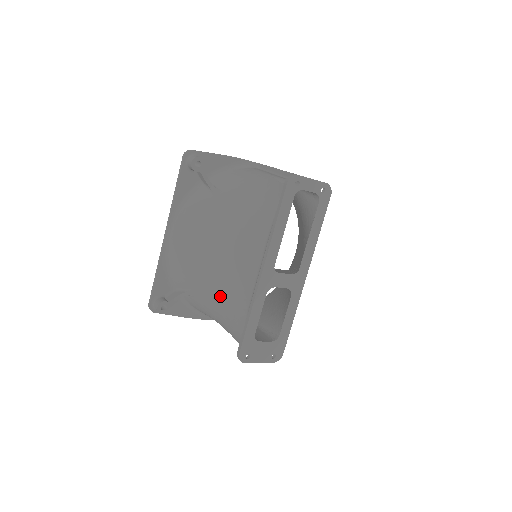
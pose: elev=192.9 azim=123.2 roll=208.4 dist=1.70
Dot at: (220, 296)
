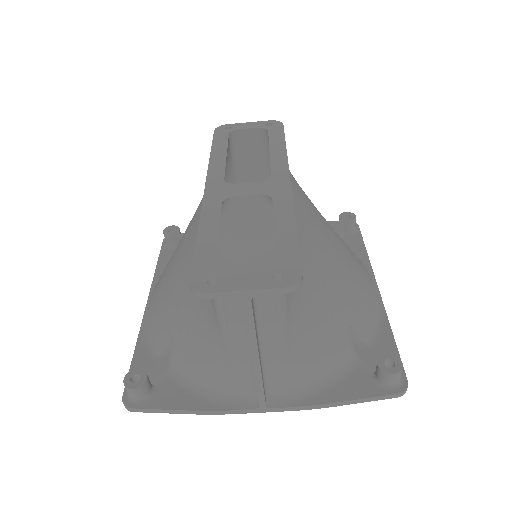
Dot at: (187, 283)
